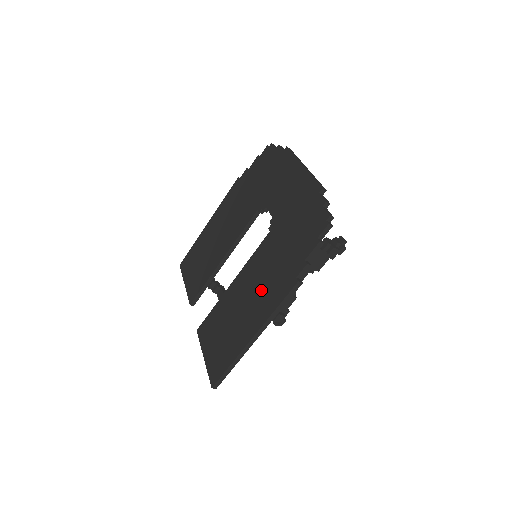
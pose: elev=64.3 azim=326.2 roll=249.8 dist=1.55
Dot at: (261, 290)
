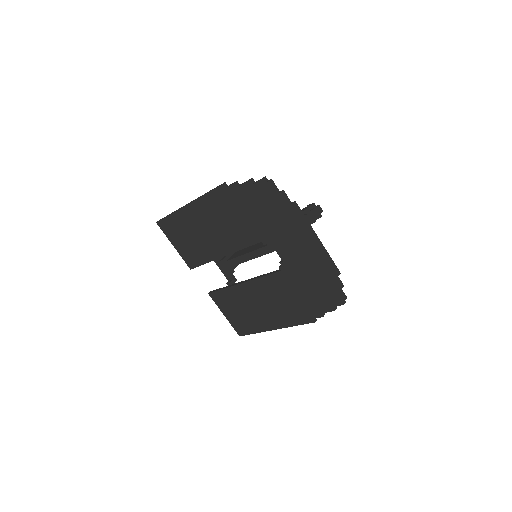
Dot at: (278, 307)
